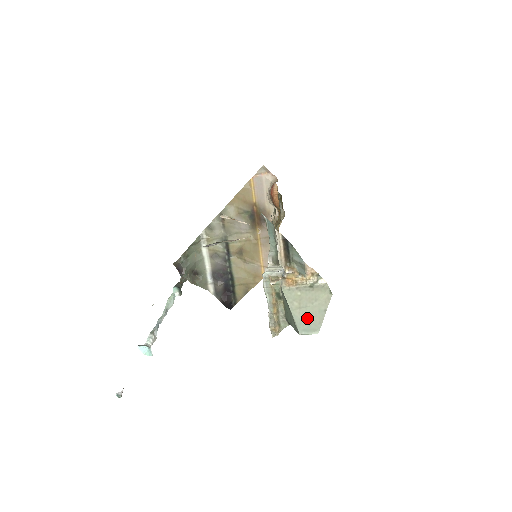
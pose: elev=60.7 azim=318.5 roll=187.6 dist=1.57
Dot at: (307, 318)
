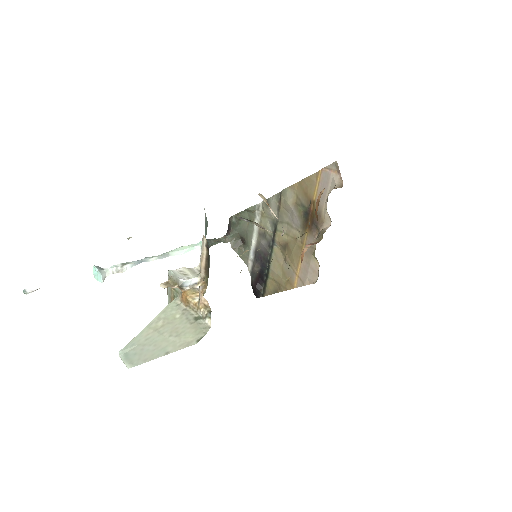
Dot at: (145, 345)
